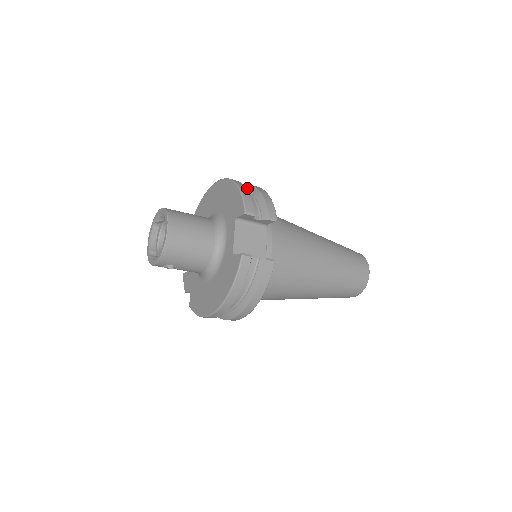
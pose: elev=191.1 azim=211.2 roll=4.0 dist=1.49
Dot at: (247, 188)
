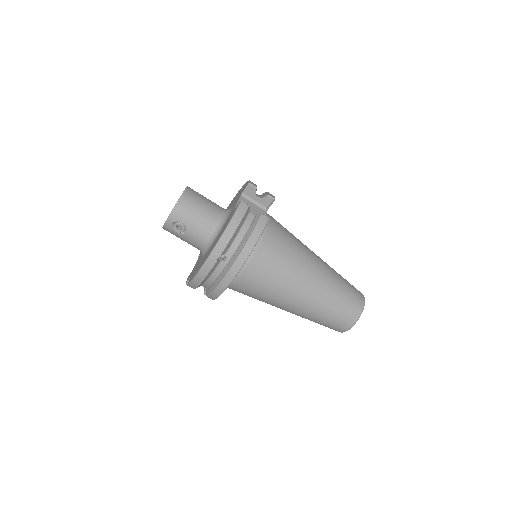
Dot at: occluded
